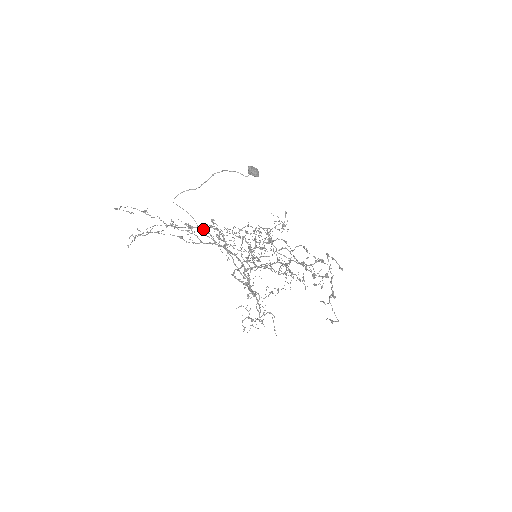
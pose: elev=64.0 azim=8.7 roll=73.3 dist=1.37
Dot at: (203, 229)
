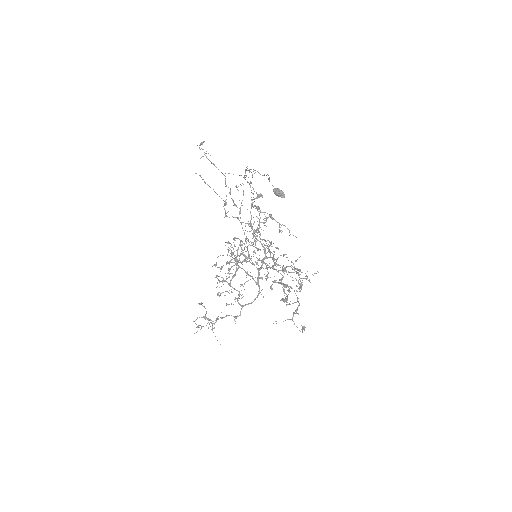
Dot at: occluded
